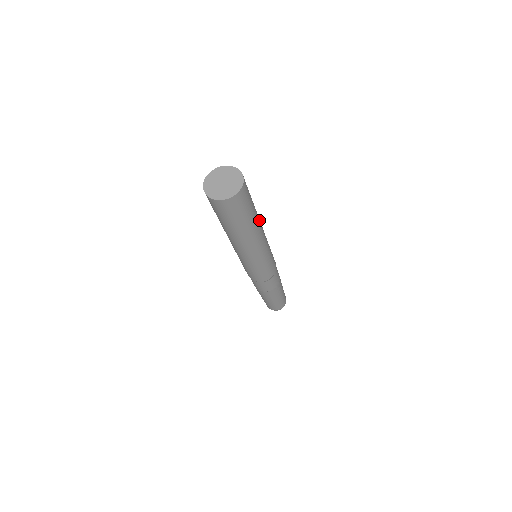
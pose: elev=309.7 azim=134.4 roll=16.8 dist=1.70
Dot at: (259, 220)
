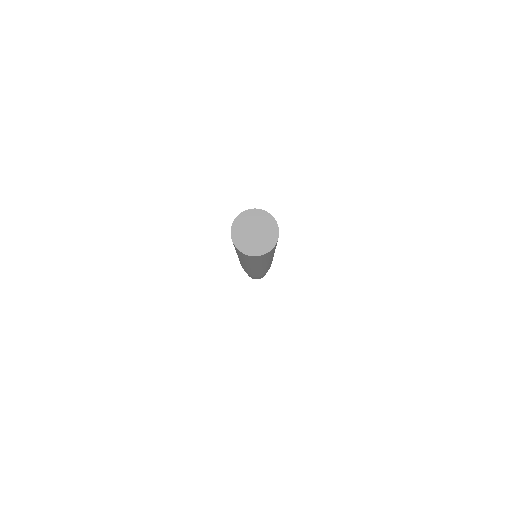
Dot at: occluded
